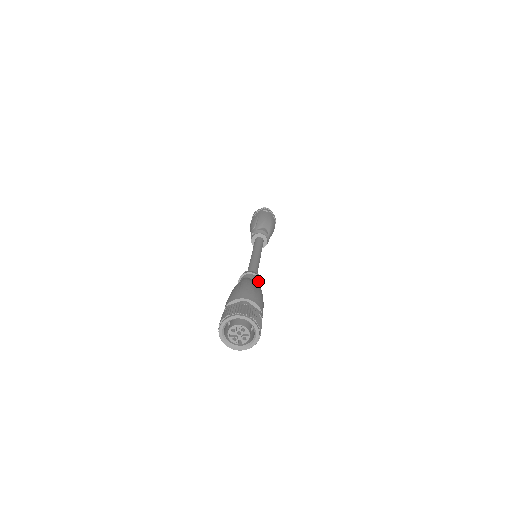
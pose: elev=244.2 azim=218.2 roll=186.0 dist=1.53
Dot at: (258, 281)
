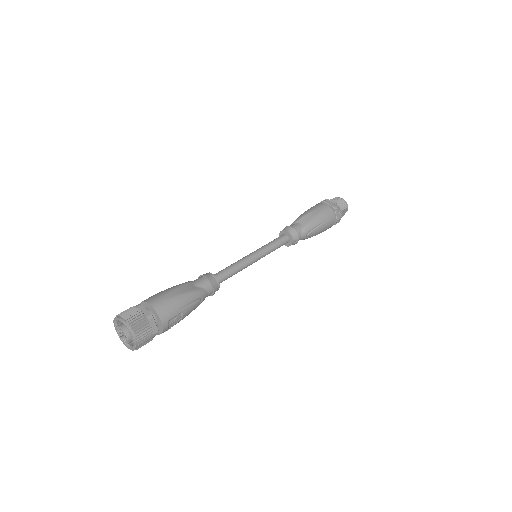
Dot at: (204, 283)
